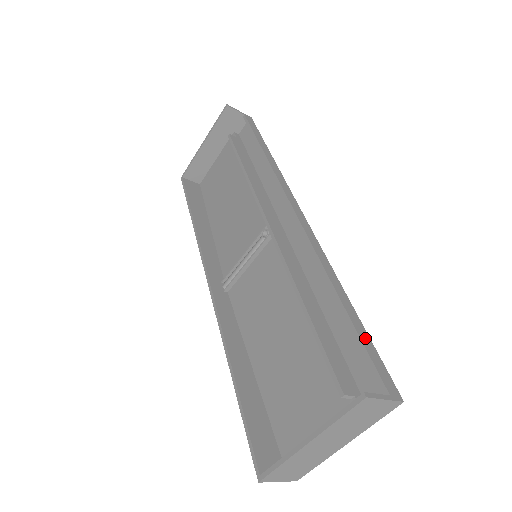
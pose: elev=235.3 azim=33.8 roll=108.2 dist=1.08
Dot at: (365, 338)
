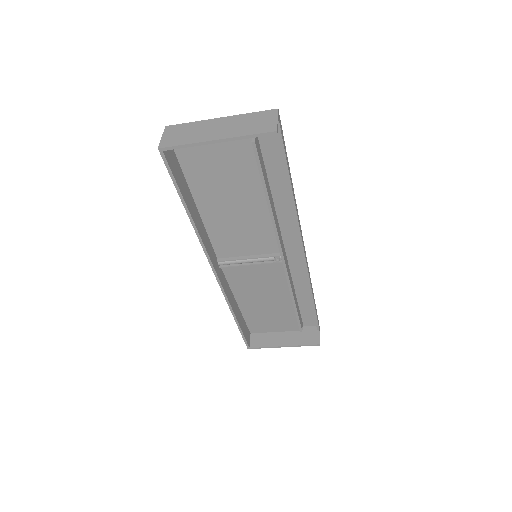
Dot at: (316, 311)
